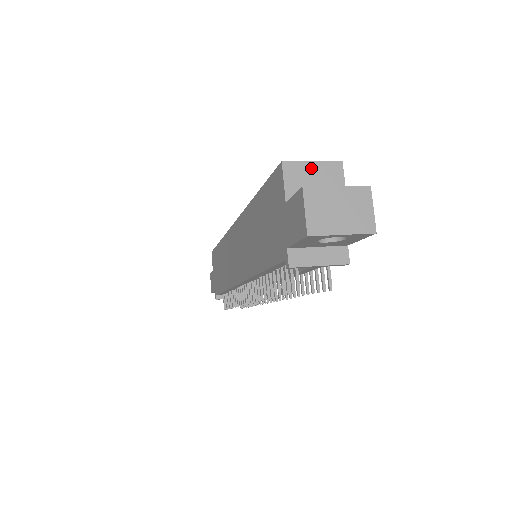
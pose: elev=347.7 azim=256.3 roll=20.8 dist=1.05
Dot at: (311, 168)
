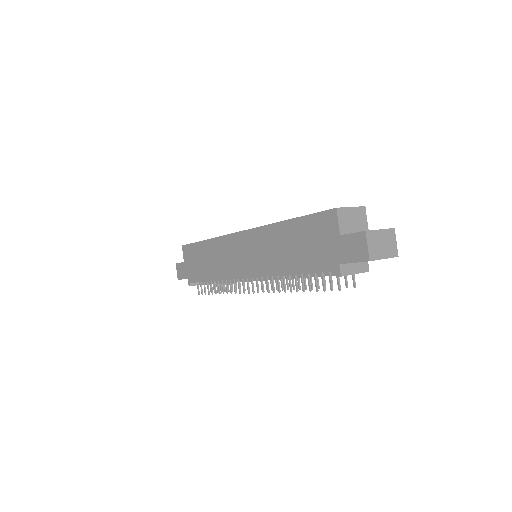
Dot at: (351, 212)
